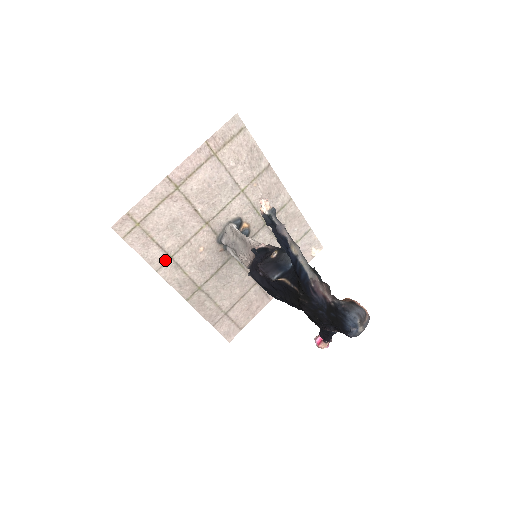
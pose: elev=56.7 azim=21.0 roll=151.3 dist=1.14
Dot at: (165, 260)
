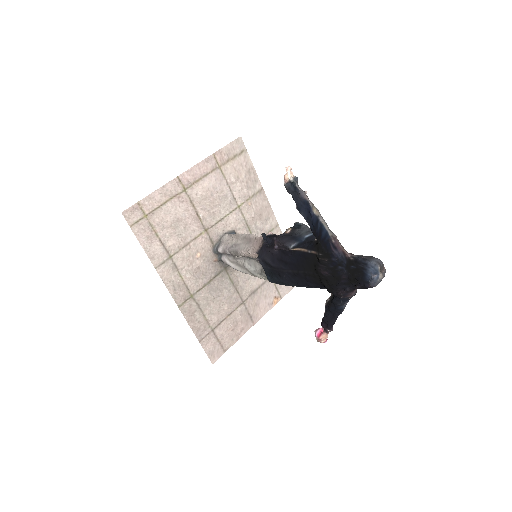
Dot at: (165, 258)
